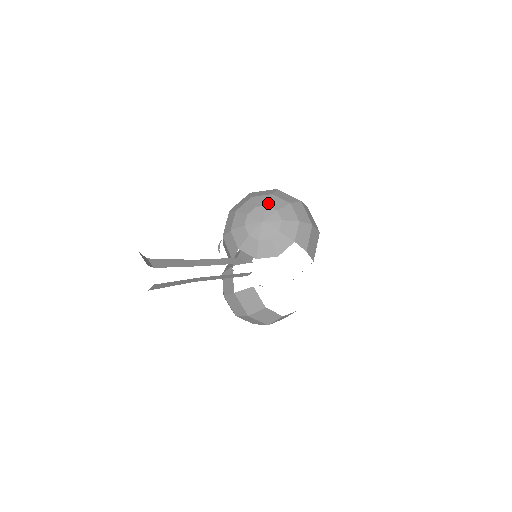
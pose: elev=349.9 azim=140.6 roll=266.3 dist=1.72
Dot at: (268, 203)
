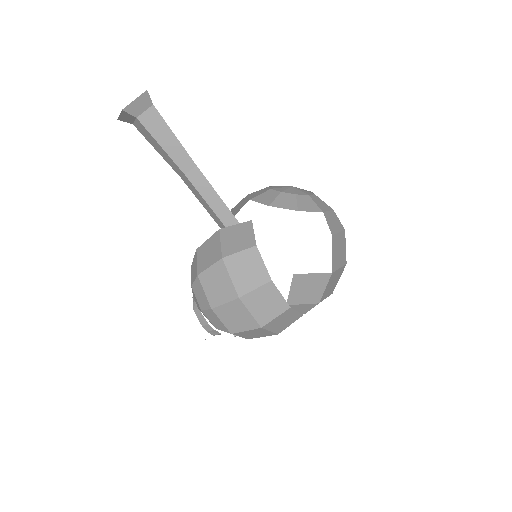
Dot at: occluded
